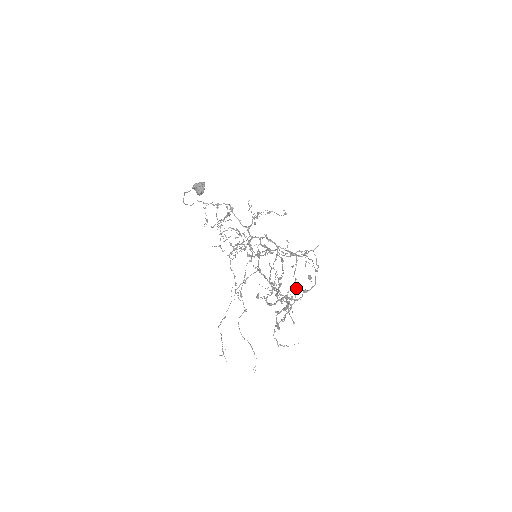
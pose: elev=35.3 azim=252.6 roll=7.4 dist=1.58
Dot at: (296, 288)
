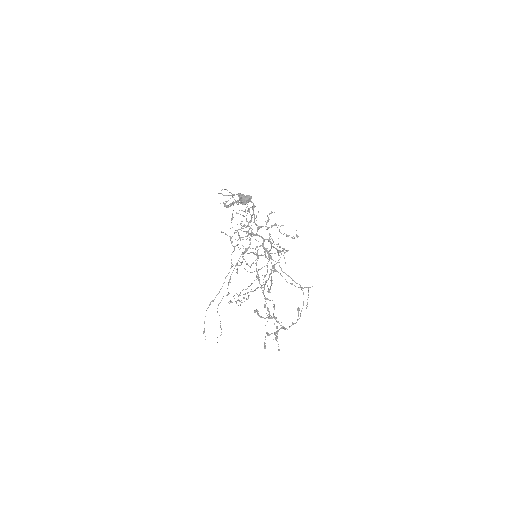
Dot at: (268, 279)
